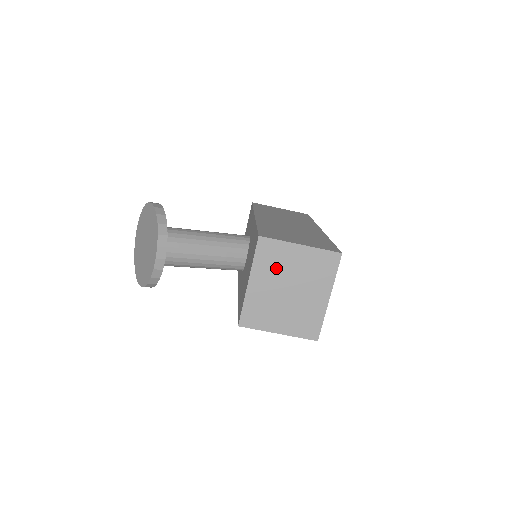
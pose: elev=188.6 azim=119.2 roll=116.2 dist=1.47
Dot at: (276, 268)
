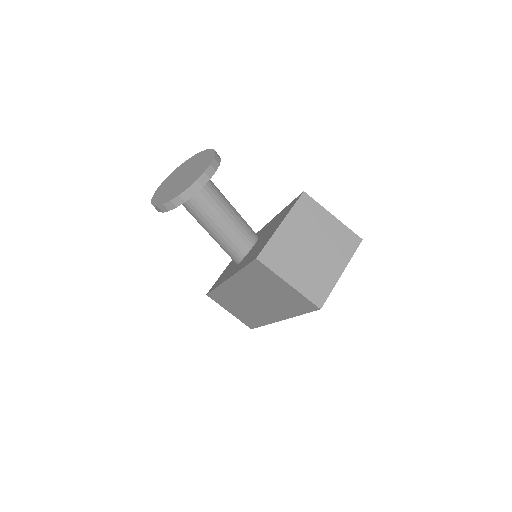
Dot at: (308, 224)
